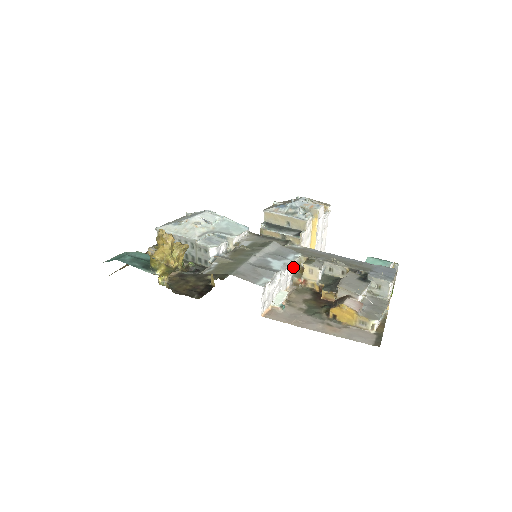
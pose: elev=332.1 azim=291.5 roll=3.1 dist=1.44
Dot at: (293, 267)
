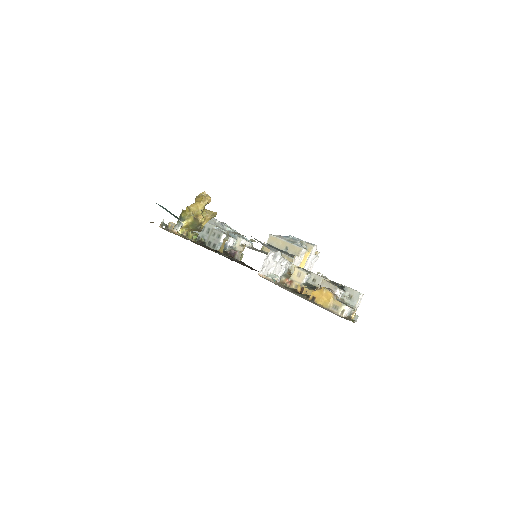
Dot at: (286, 268)
